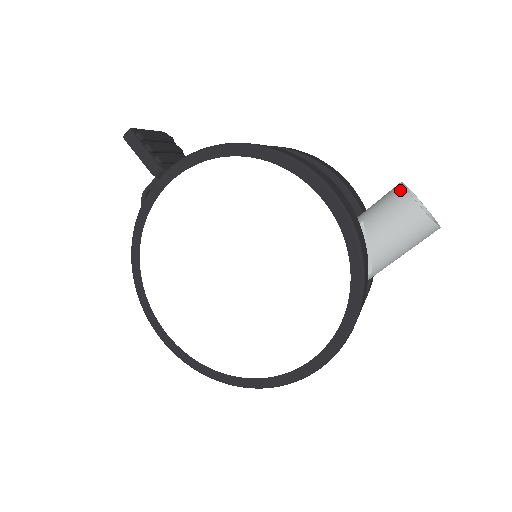
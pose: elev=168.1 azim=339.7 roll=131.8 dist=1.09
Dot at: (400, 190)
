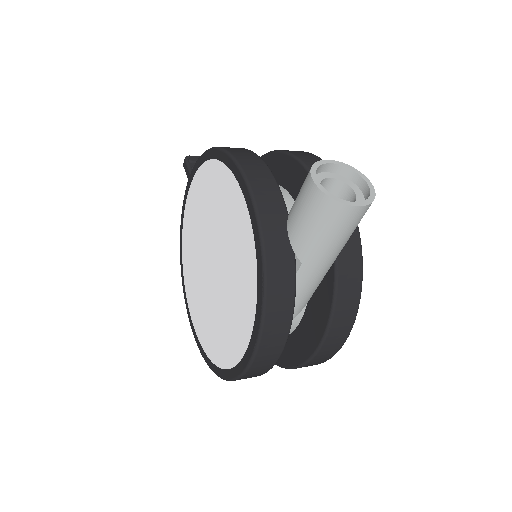
Dot at: occluded
